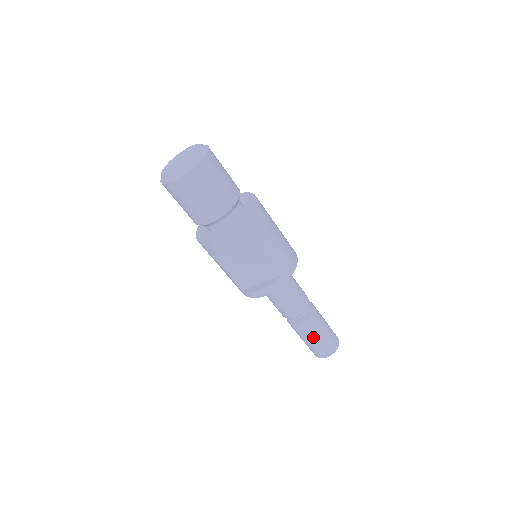
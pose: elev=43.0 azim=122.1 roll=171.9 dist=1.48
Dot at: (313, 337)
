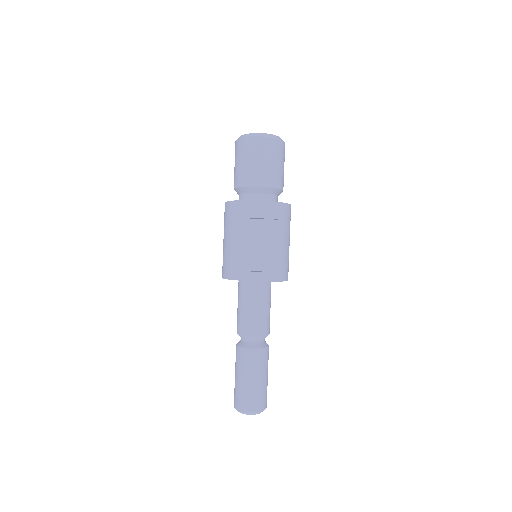
Dot at: (255, 374)
